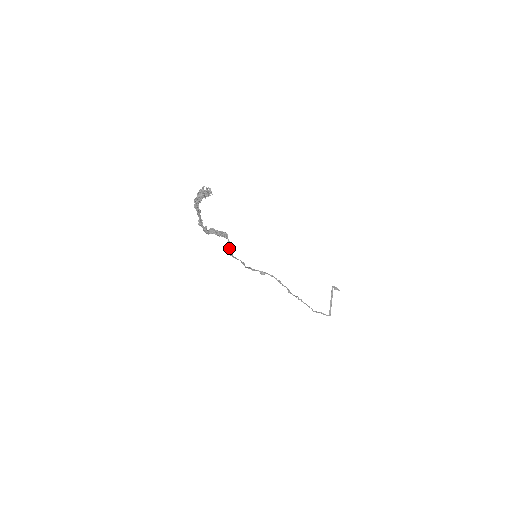
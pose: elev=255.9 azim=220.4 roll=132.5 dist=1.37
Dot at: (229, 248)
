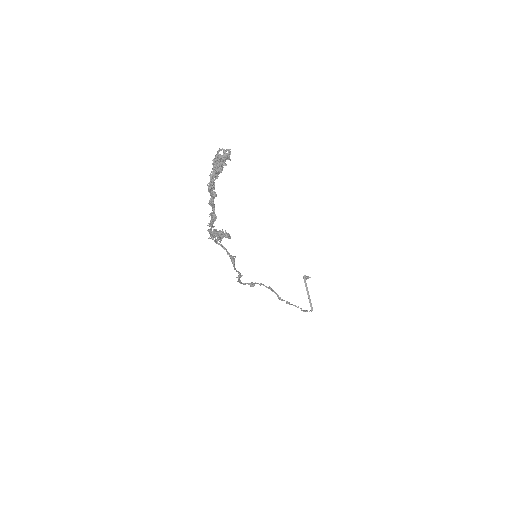
Dot at: (229, 256)
